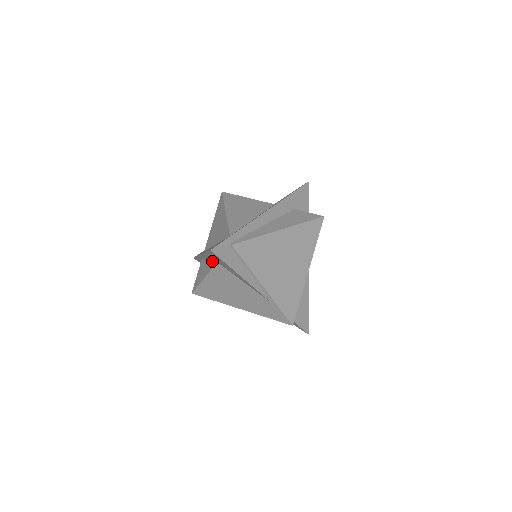
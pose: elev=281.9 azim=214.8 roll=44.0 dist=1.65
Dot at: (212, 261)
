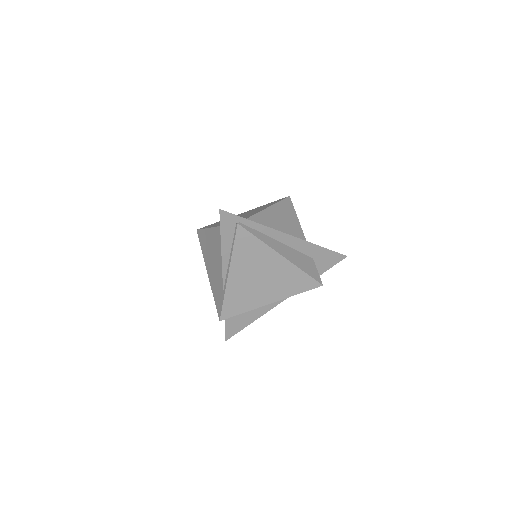
Dot at: occluded
